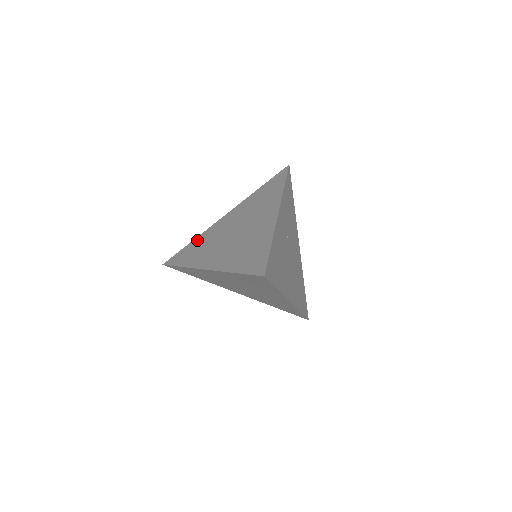
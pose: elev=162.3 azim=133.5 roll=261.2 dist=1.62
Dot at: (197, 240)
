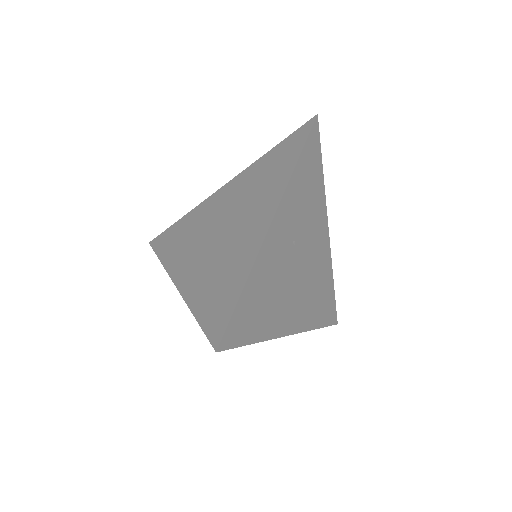
Dot at: (186, 219)
